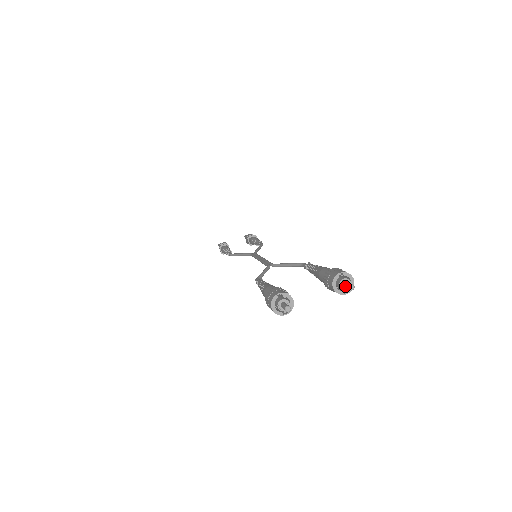
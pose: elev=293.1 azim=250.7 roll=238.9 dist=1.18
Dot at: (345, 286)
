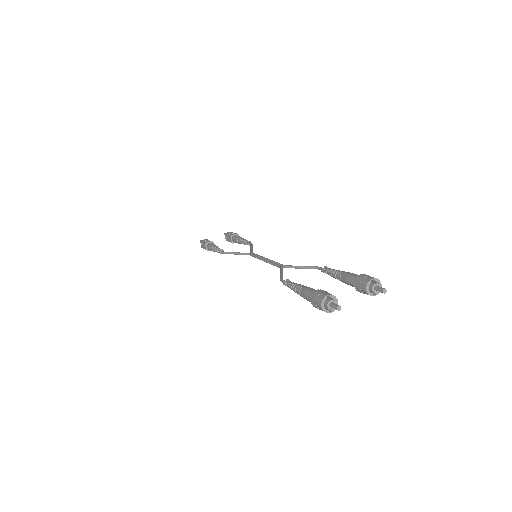
Dot at: (378, 290)
